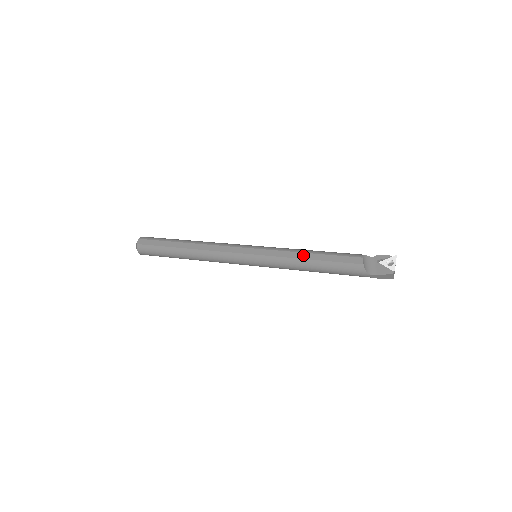
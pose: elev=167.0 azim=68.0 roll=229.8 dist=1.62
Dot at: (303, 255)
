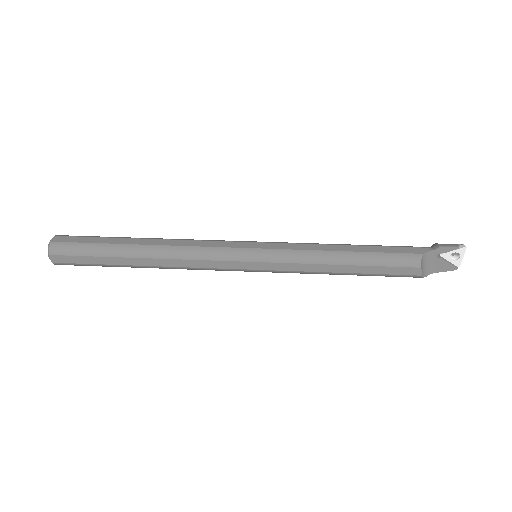
Dot at: (334, 268)
